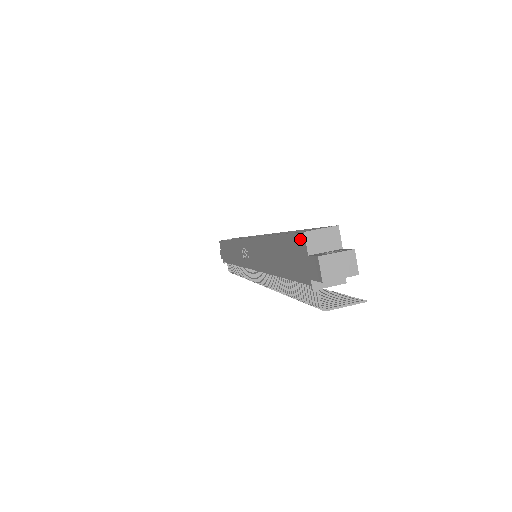
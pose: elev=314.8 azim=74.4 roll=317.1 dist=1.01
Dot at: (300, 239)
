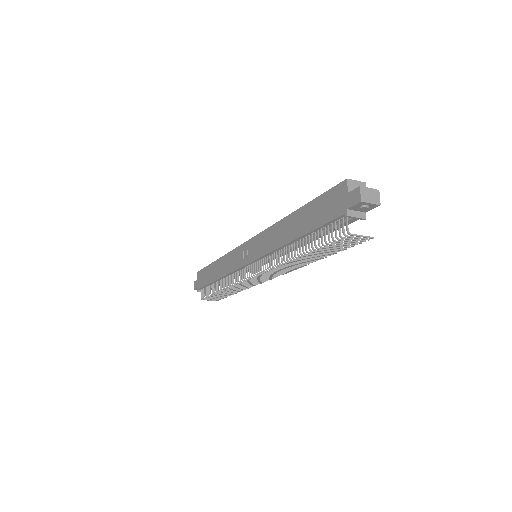
Dot at: (341, 186)
